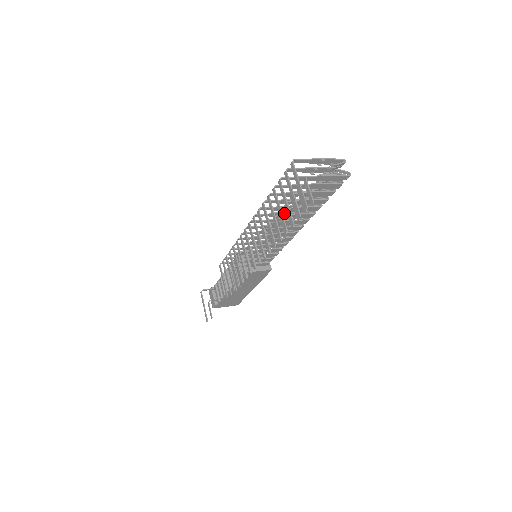
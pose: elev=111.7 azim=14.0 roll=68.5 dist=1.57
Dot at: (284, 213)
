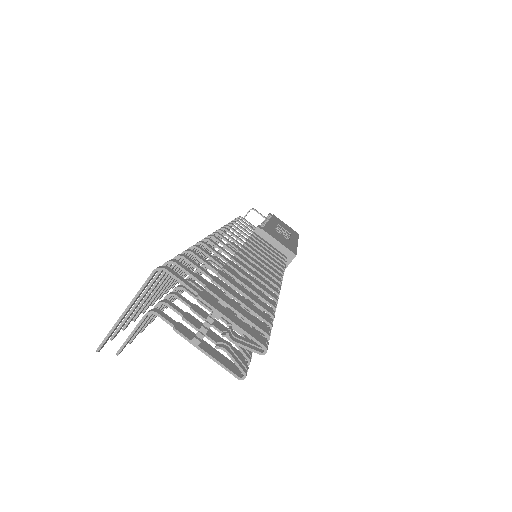
Dot at: (256, 270)
